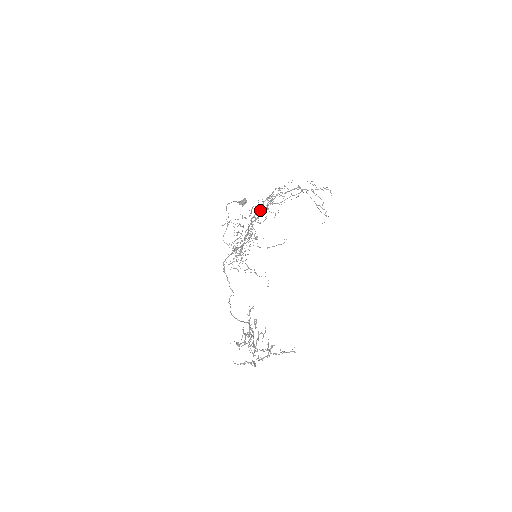
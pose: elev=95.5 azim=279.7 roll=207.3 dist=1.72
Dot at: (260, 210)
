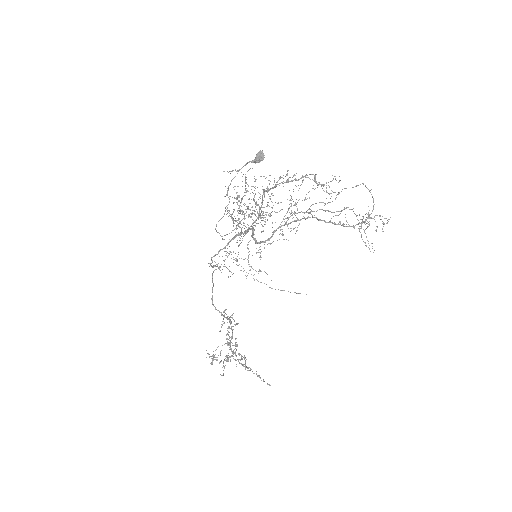
Dot at: occluded
